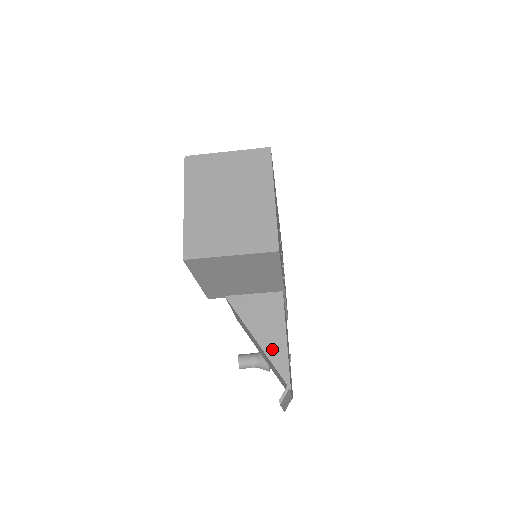
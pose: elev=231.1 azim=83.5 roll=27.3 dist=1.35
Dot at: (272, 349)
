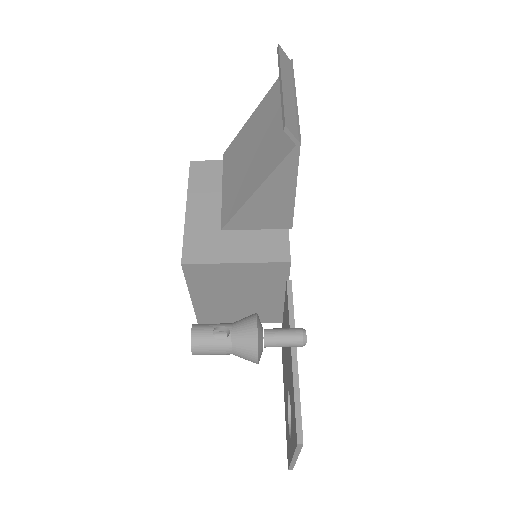
Dot at: occluded
